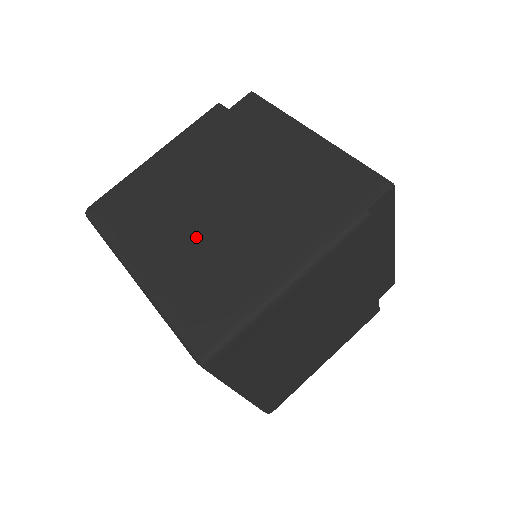
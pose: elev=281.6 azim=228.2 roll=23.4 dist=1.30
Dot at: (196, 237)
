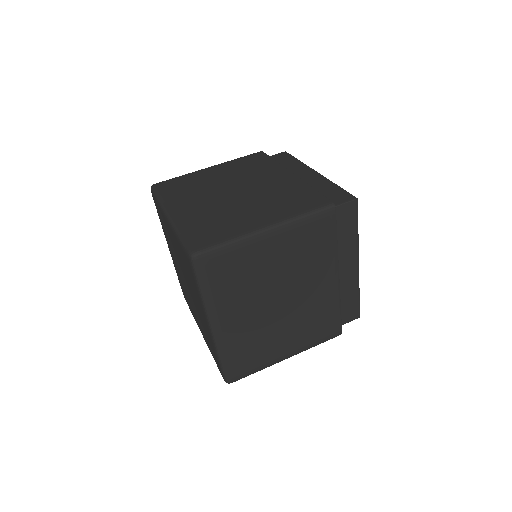
Dot at: (217, 202)
